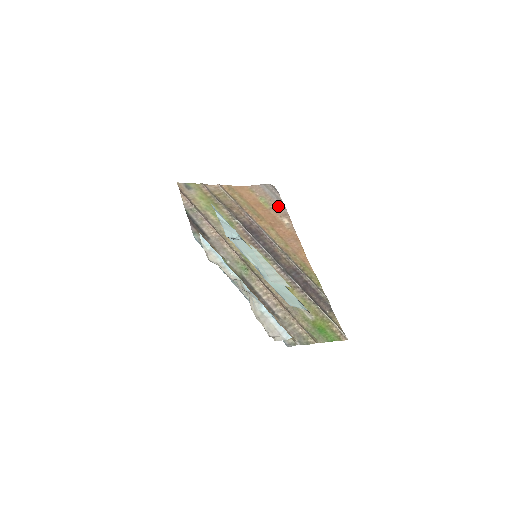
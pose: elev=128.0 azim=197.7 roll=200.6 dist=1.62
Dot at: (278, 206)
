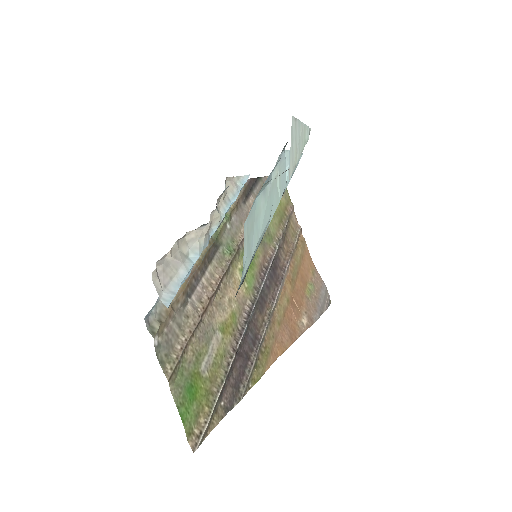
Dot at: (315, 308)
